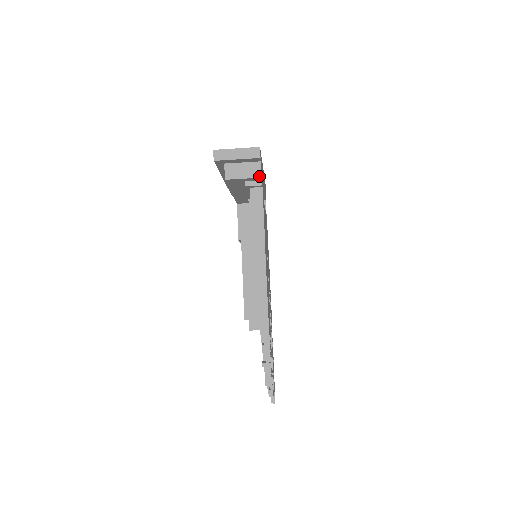
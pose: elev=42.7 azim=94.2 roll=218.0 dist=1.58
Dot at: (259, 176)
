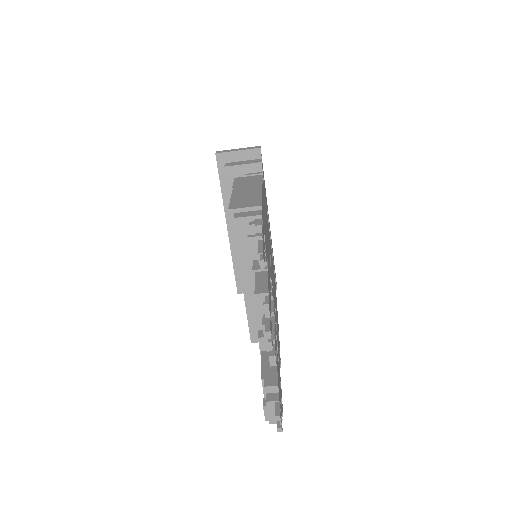
Dot at: (259, 162)
